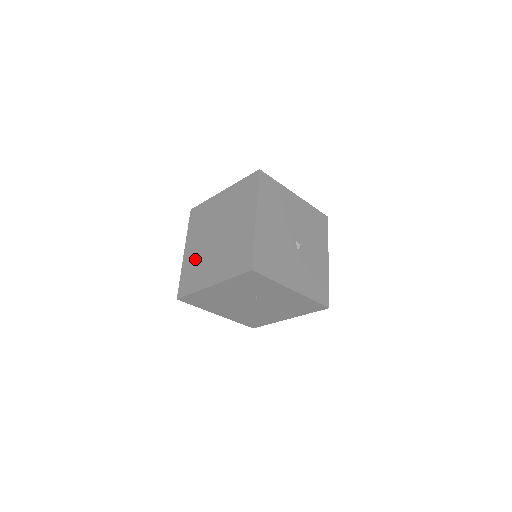
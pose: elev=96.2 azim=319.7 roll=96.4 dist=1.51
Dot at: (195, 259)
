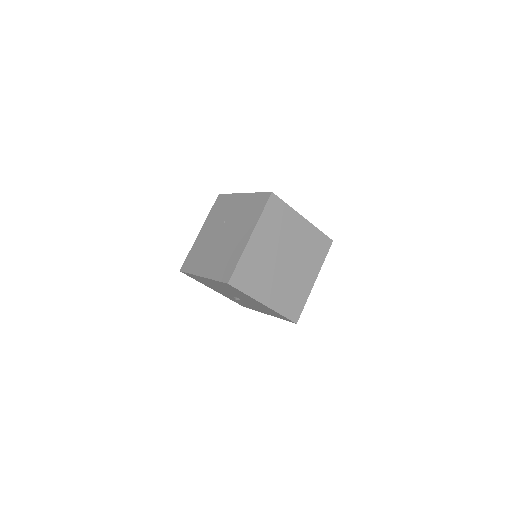
Dot at: occluded
